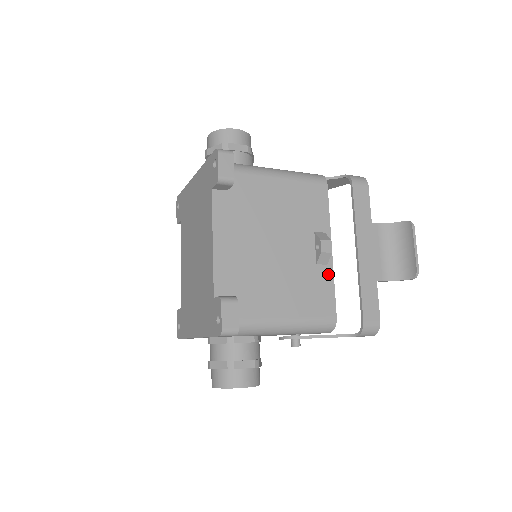
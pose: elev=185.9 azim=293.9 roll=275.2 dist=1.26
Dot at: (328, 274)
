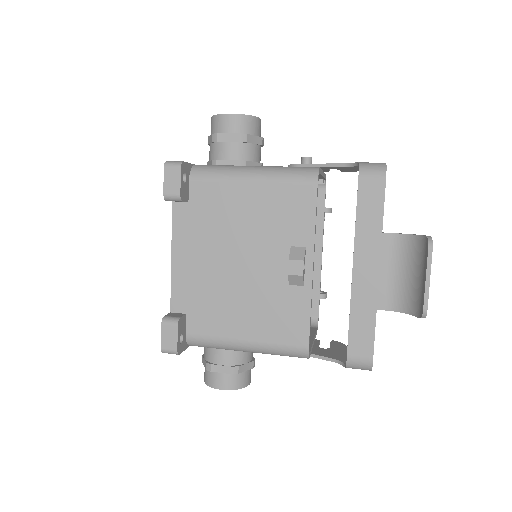
Dot at: (304, 297)
